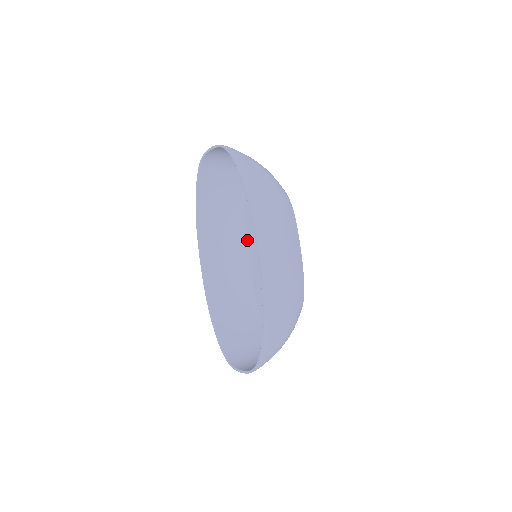
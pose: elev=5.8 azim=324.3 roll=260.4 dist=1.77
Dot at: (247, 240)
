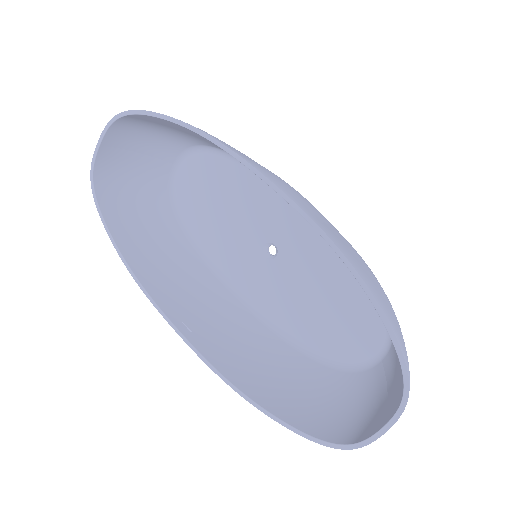
Dot at: (224, 269)
